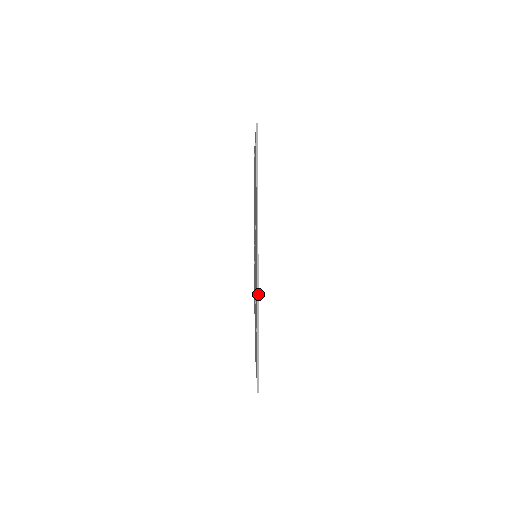
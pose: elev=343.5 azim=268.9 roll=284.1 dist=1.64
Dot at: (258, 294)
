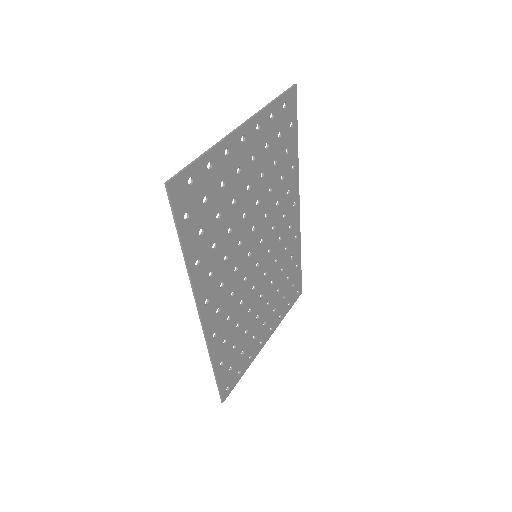
Dot at: (207, 344)
